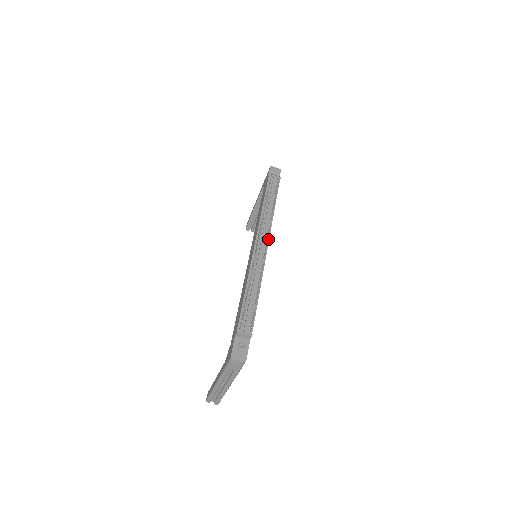
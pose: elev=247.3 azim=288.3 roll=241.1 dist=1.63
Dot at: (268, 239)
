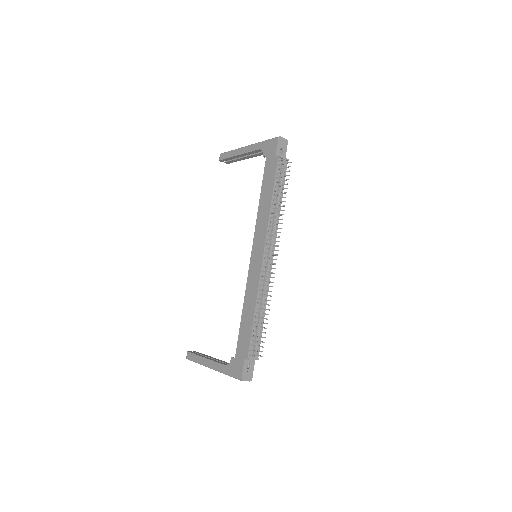
Dot at: (277, 255)
